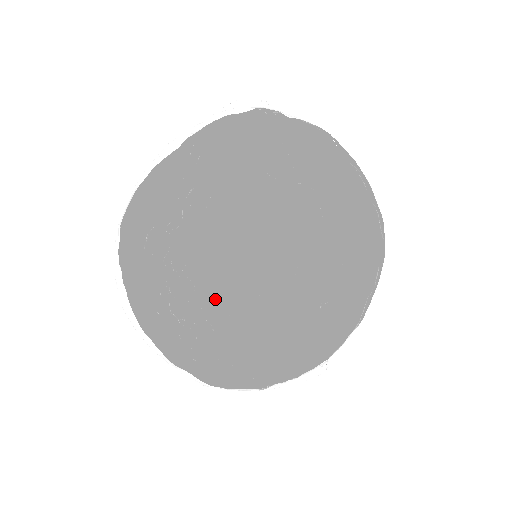
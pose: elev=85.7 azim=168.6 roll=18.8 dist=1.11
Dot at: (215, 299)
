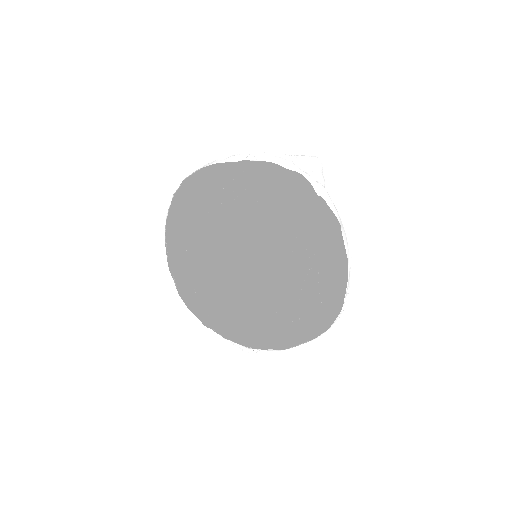
Dot at: (226, 258)
